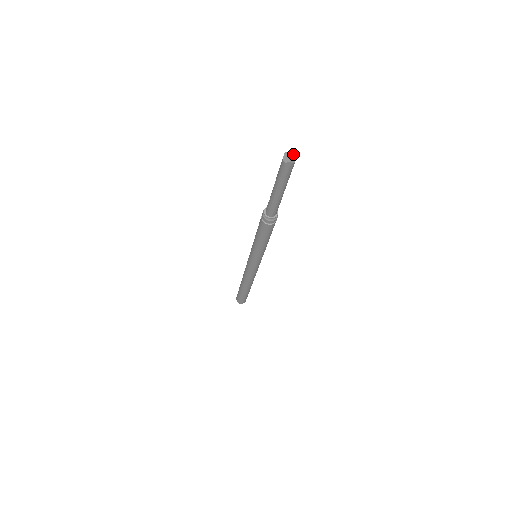
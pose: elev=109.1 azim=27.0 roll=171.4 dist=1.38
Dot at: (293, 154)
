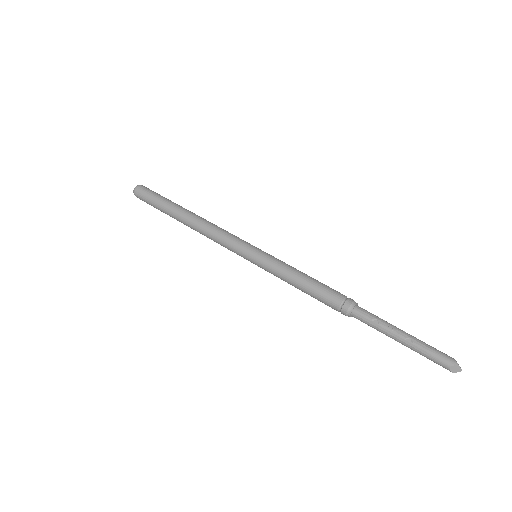
Dot at: (460, 368)
